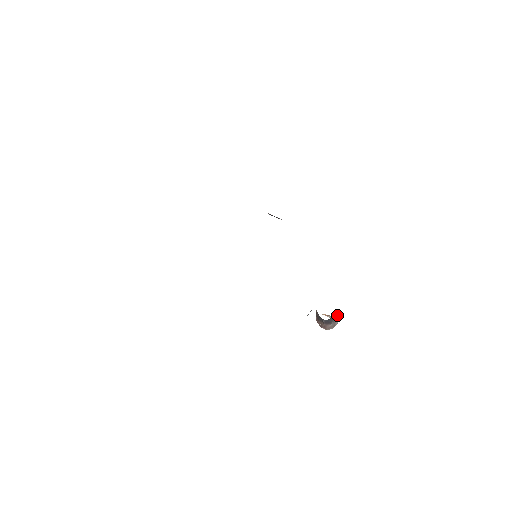
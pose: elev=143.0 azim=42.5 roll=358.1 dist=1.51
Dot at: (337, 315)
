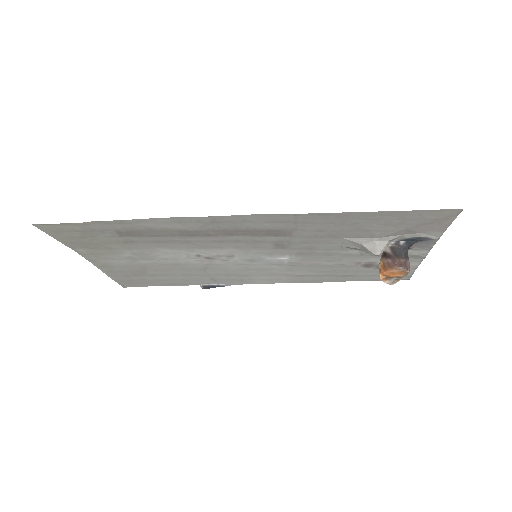
Dot at: occluded
